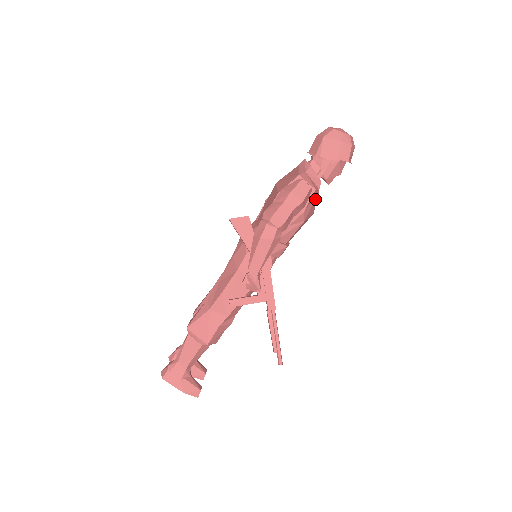
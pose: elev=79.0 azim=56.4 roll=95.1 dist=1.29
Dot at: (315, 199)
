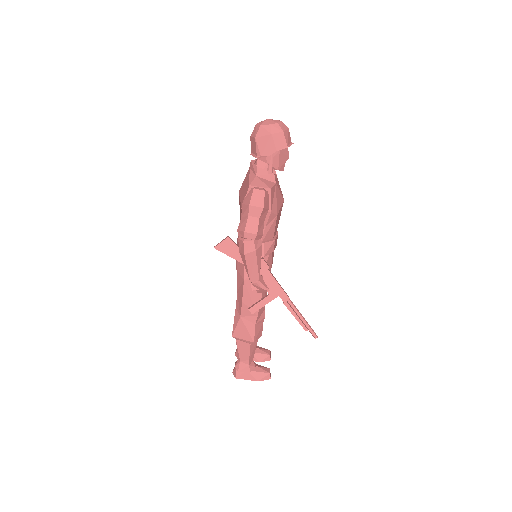
Dot at: (277, 192)
